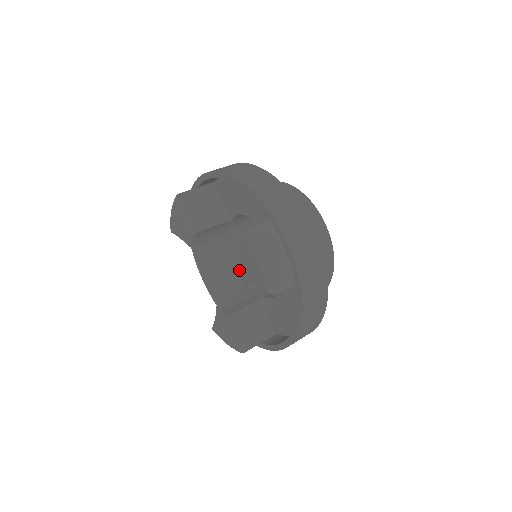
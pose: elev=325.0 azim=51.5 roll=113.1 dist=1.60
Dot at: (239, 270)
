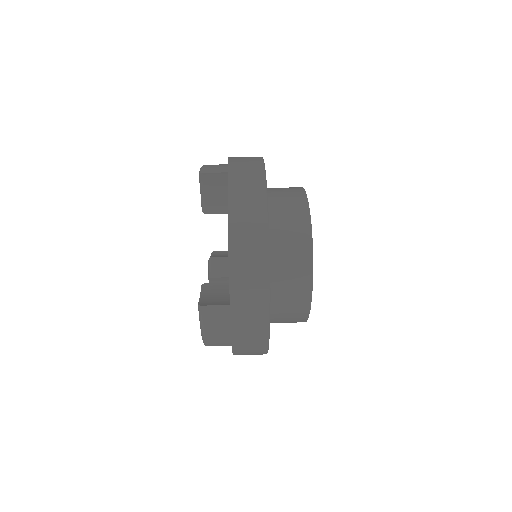
Dot at: occluded
